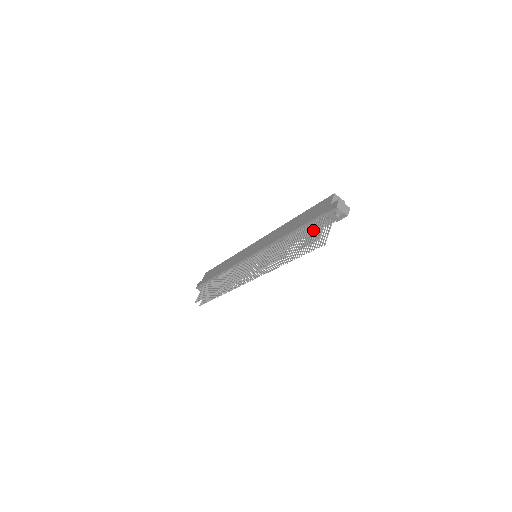
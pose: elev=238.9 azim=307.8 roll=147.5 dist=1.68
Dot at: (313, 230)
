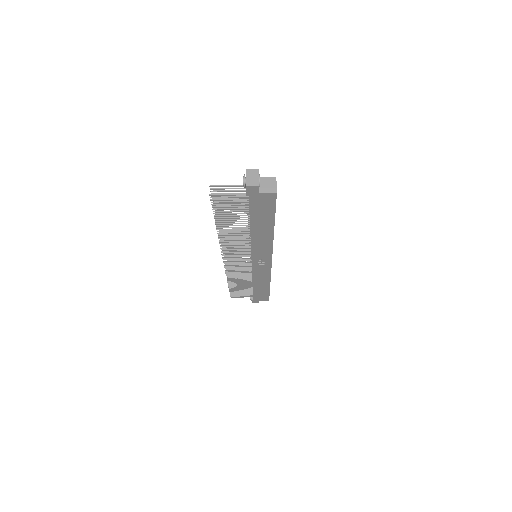
Dot at: occluded
